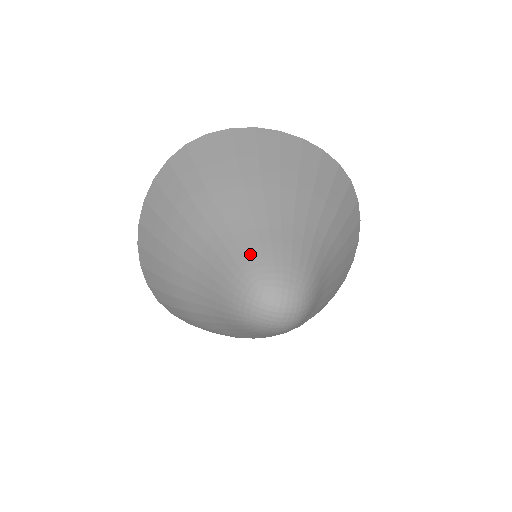
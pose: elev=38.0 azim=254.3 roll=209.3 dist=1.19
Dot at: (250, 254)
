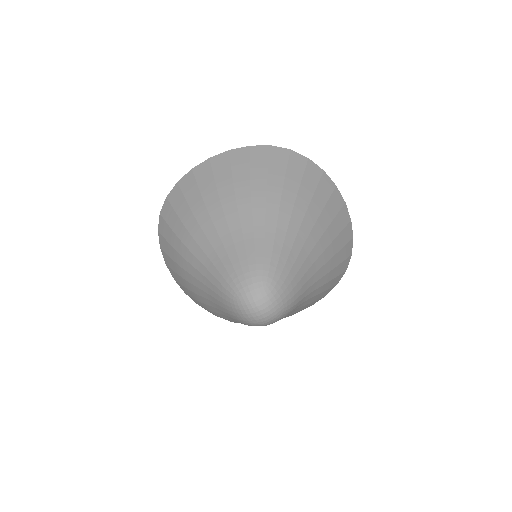
Dot at: (276, 261)
